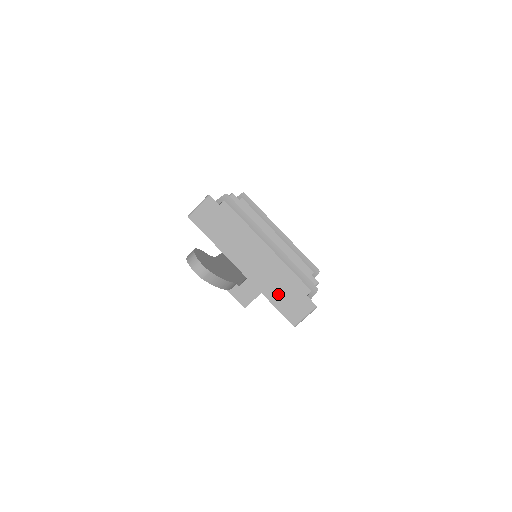
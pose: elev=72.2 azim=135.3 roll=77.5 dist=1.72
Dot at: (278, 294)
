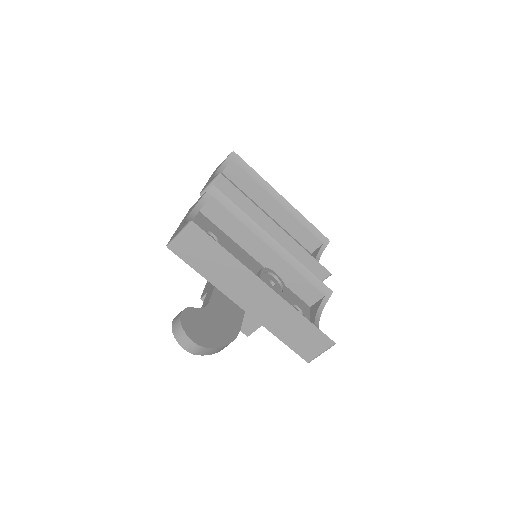
Dot at: (288, 331)
